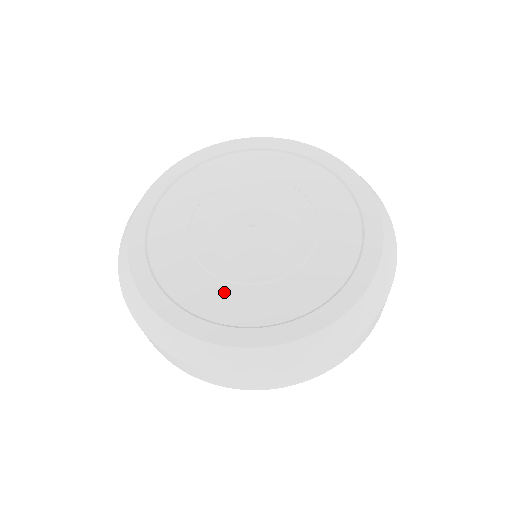
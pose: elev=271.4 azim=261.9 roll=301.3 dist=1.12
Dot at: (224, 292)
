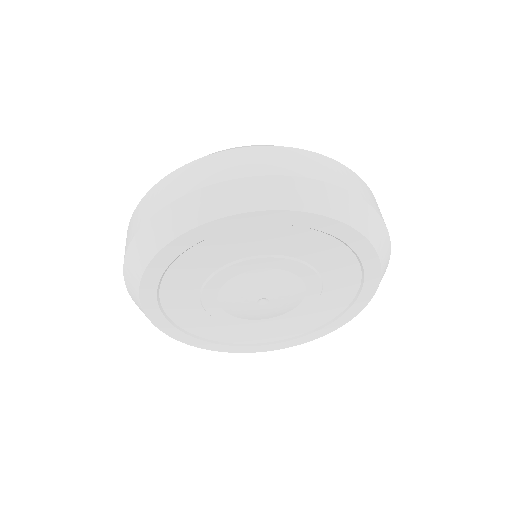
Dot at: (196, 313)
